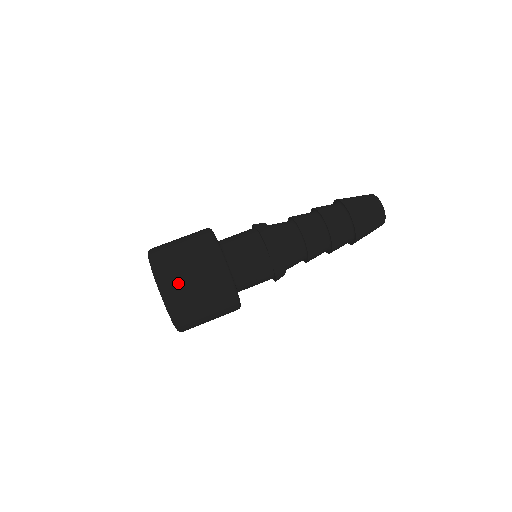
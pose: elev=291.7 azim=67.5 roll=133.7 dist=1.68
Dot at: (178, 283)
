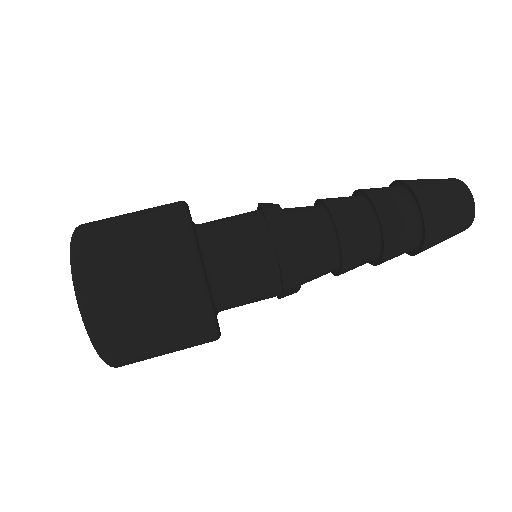
Dot at: (133, 350)
